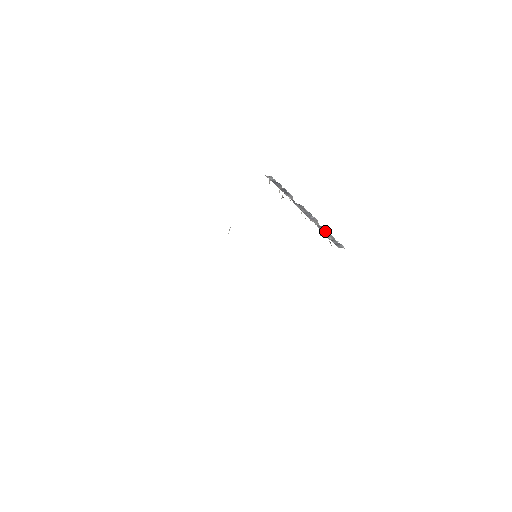
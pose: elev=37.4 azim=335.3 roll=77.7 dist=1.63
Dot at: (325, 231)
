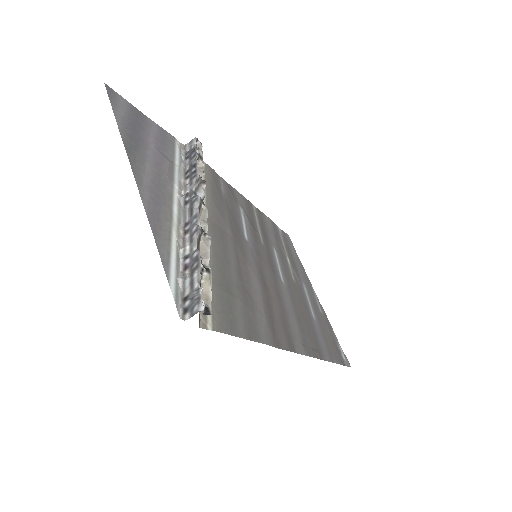
Dot at: (193, 266)
